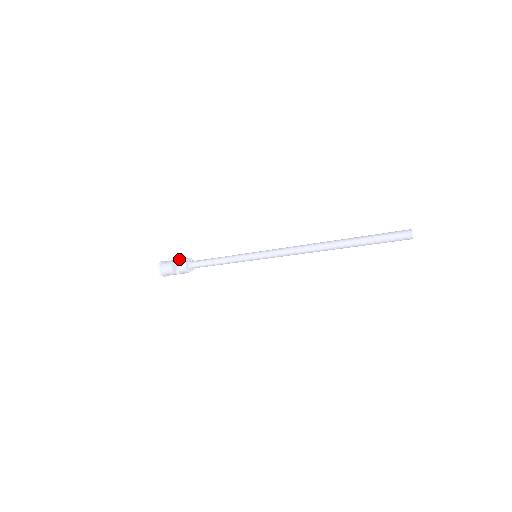
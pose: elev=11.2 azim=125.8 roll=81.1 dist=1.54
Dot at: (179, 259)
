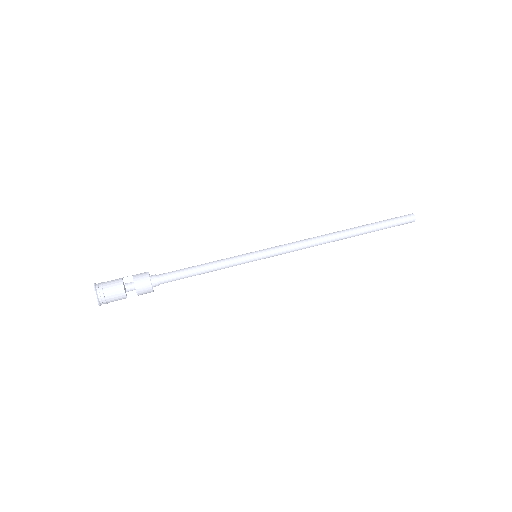
Dot at: (125, 277)
